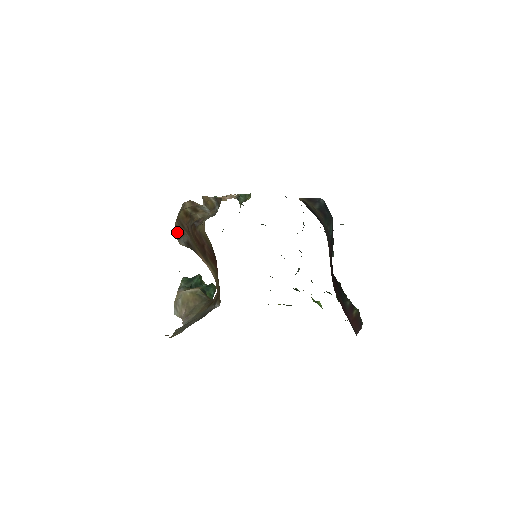
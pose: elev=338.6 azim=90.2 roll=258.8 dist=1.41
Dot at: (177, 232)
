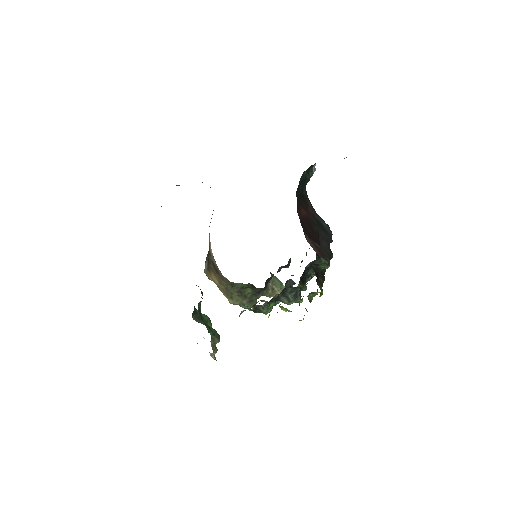
Dot at: (206, 258)
